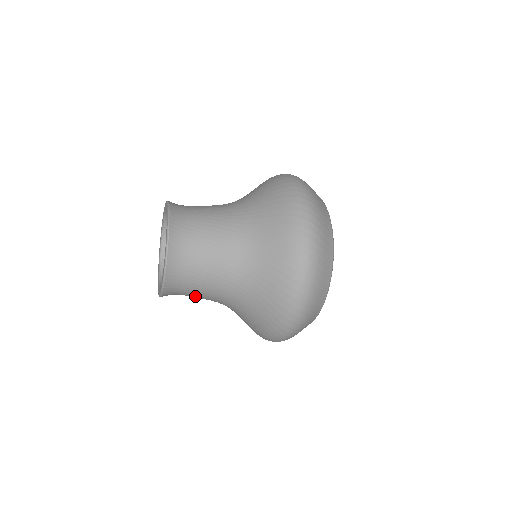
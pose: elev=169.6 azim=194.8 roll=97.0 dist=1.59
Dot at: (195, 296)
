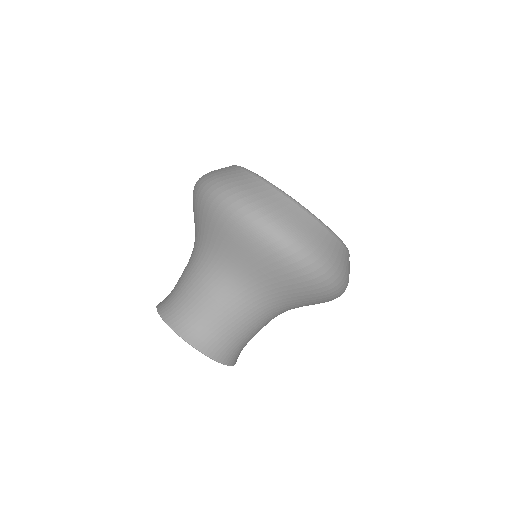
Dot at: (252, 336)
